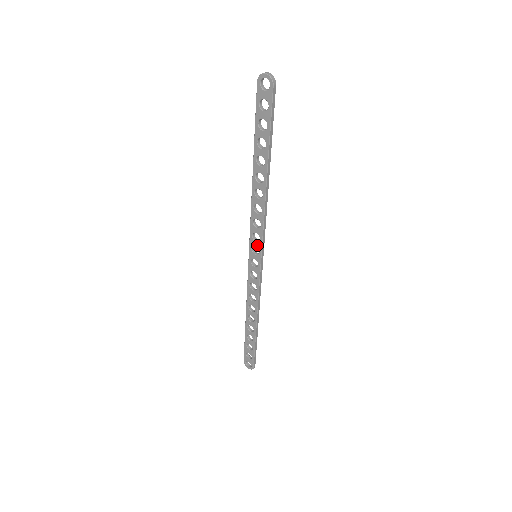
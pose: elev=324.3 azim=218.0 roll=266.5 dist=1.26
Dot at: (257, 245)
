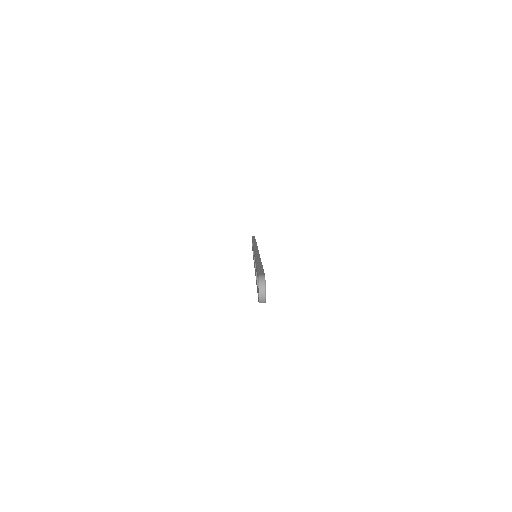
Dot at: occluded
